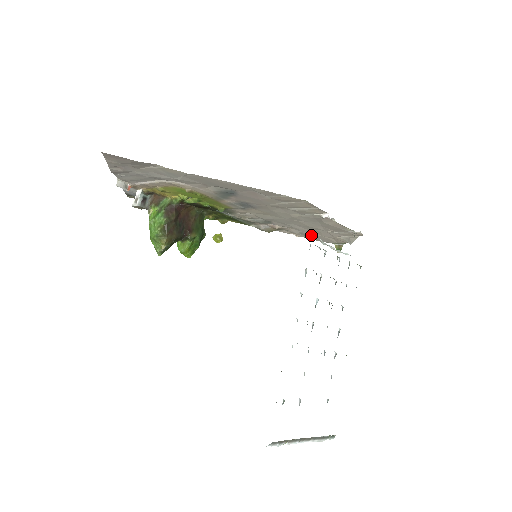
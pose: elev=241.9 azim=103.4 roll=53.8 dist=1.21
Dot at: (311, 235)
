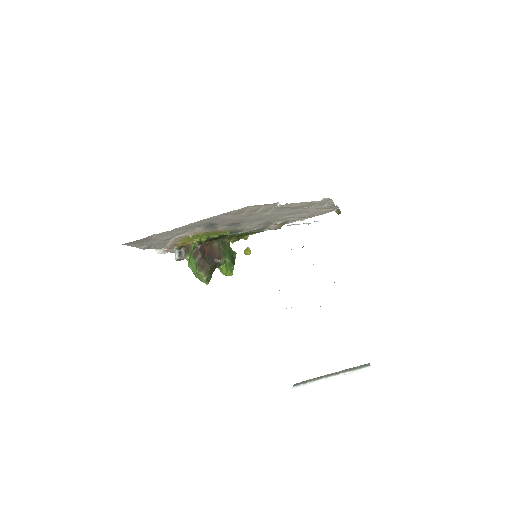
Dot at: (307, 215)
